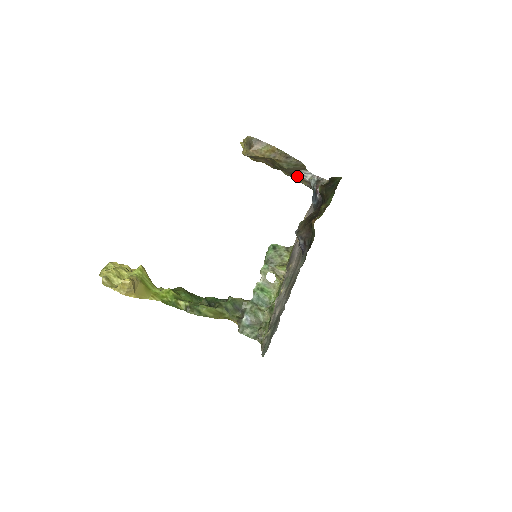
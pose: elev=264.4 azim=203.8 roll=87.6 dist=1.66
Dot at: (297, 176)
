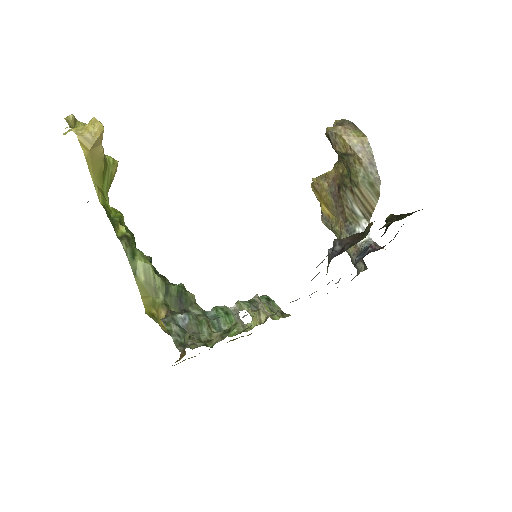
Dot at: (350, 231)
